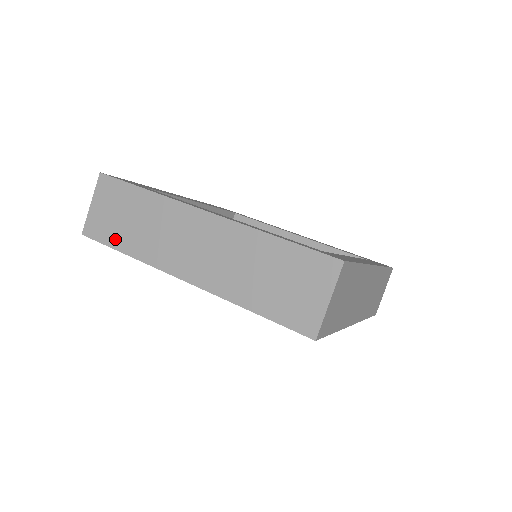
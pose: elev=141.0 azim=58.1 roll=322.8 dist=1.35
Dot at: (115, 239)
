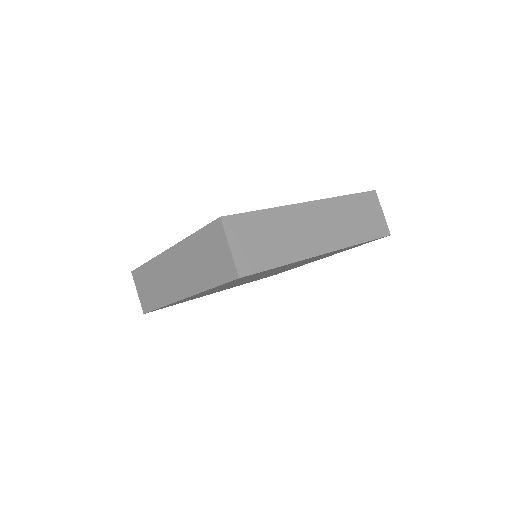
Dot at: (153, 303)
